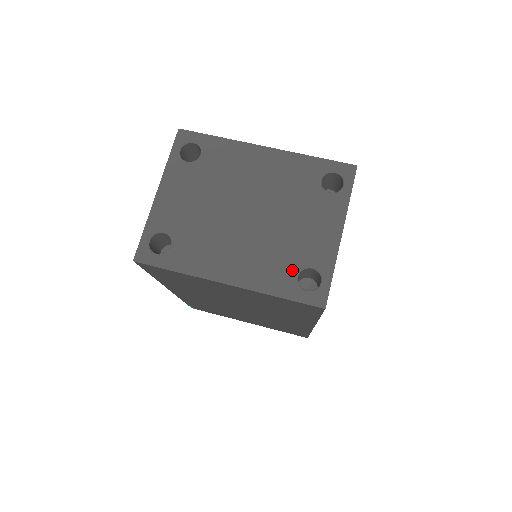
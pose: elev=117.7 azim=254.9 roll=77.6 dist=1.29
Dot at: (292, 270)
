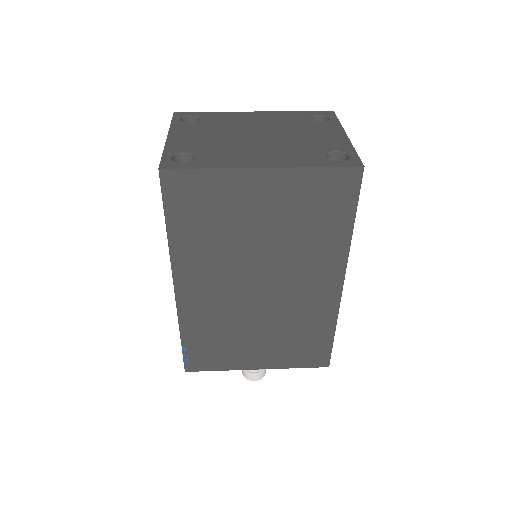
Dot at: (319, 154)
